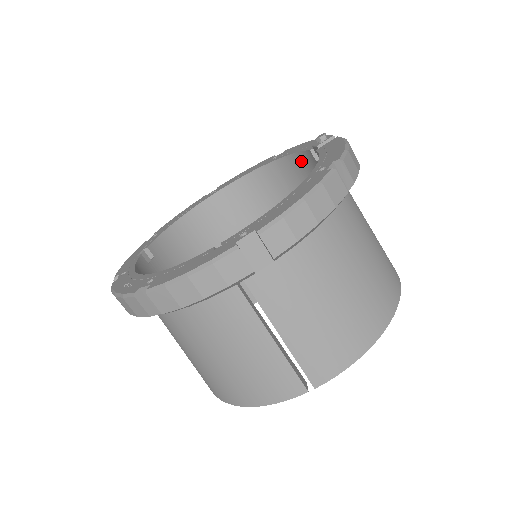
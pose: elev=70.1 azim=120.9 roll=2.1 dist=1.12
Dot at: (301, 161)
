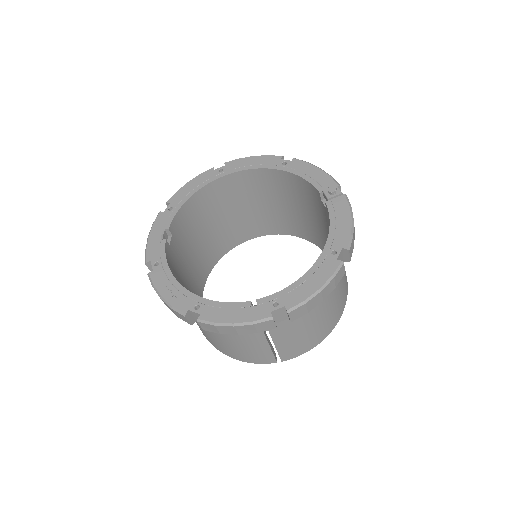
Dot at: (307, 186)
